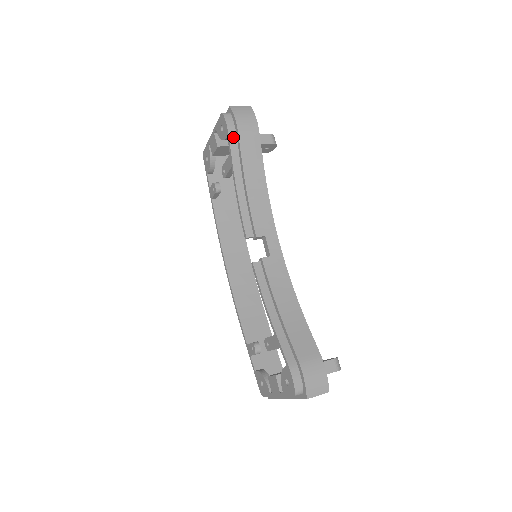
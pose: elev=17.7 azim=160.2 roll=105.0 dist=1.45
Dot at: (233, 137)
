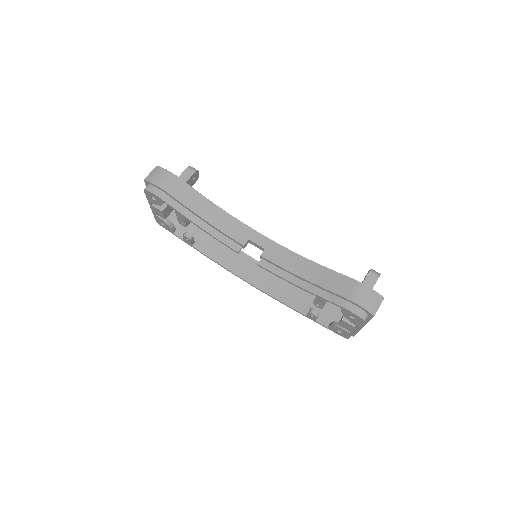
Dot at: (166, 198)
